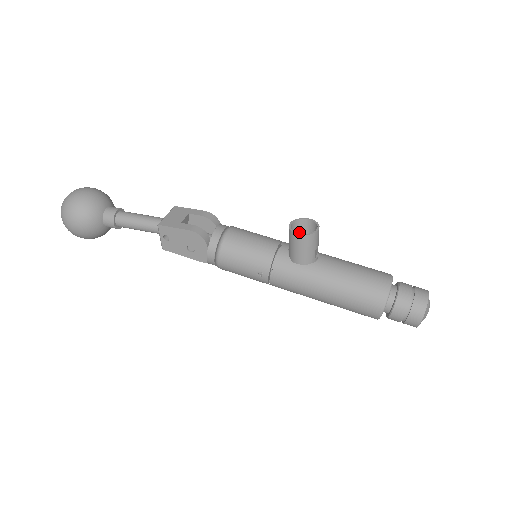
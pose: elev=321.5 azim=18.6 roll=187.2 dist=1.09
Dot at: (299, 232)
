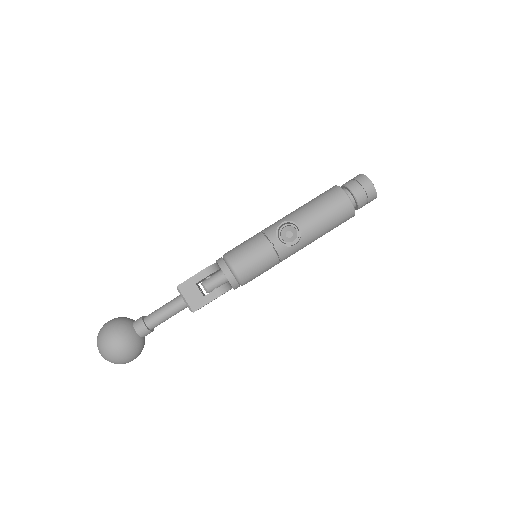
Dot at: (279, 230)
